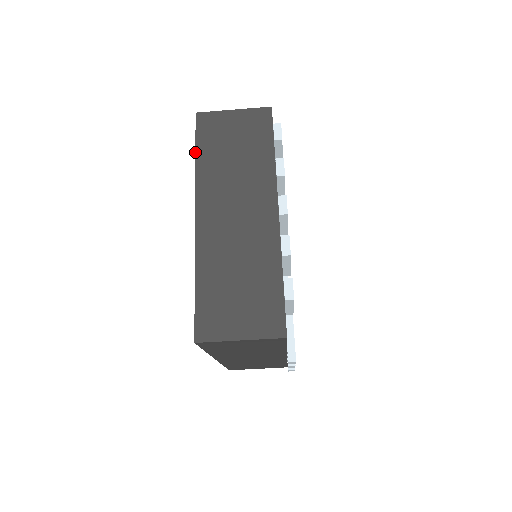
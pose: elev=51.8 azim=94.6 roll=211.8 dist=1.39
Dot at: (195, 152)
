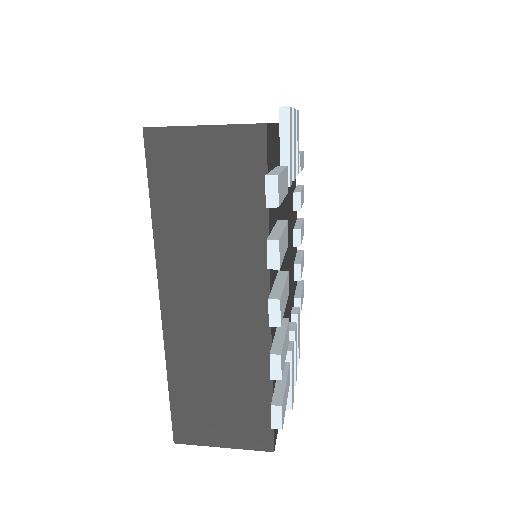
Dot at: occluded
